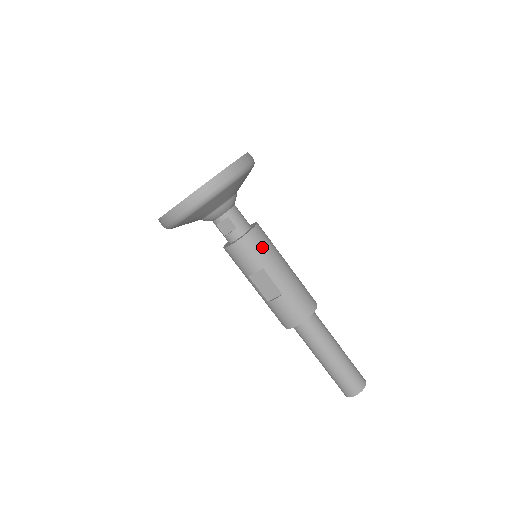
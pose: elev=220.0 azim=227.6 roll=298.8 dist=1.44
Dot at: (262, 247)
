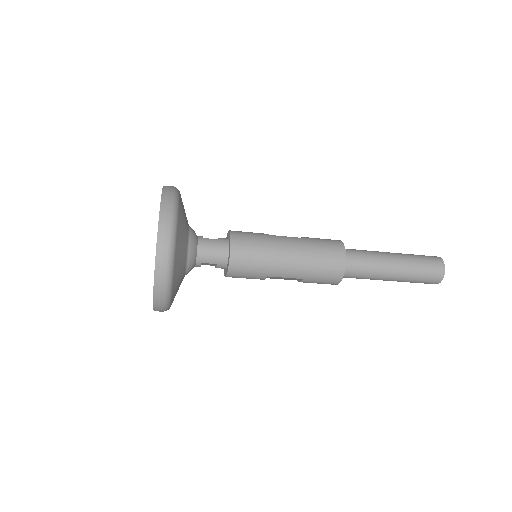
Dot at: (251, 265)
